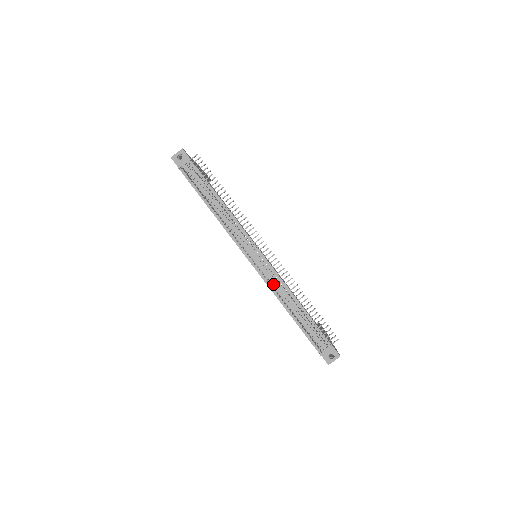
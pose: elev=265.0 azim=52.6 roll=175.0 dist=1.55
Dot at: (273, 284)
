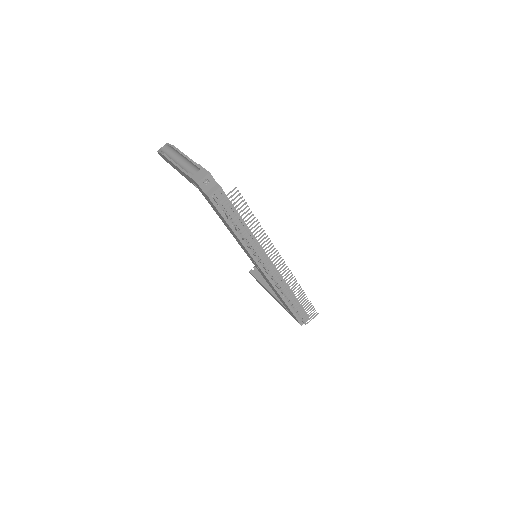
Dot at: (277, 283)
